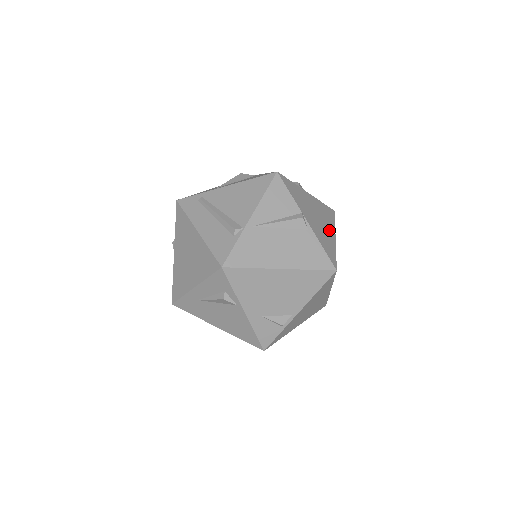
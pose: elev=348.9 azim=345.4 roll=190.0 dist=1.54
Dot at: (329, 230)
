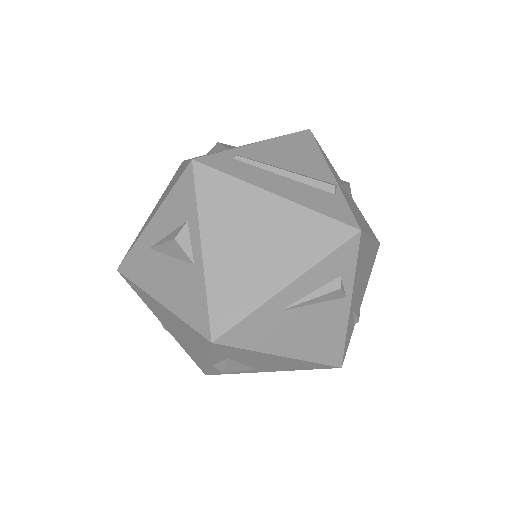
Dot at: occluded
